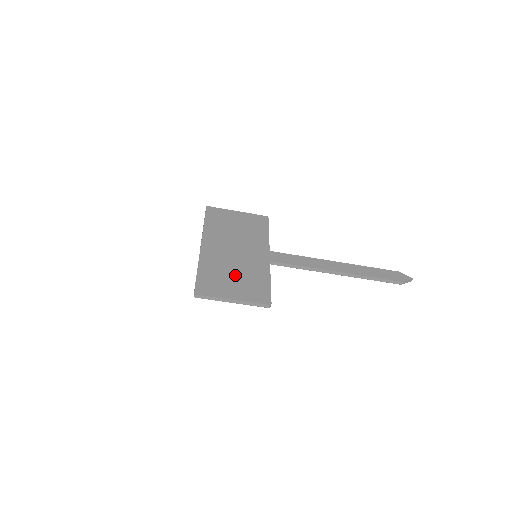
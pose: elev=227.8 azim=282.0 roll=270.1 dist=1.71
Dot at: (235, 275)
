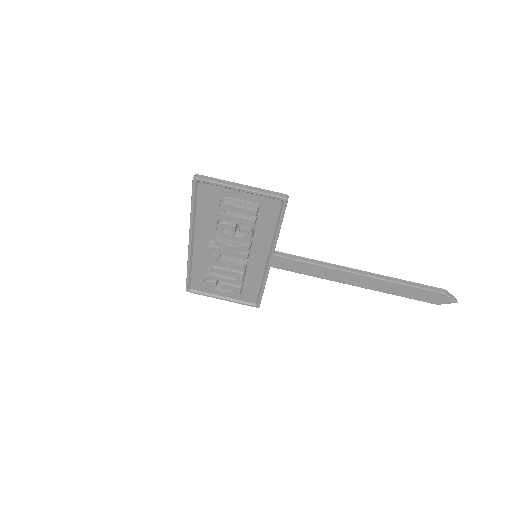
Dot at: occluded
